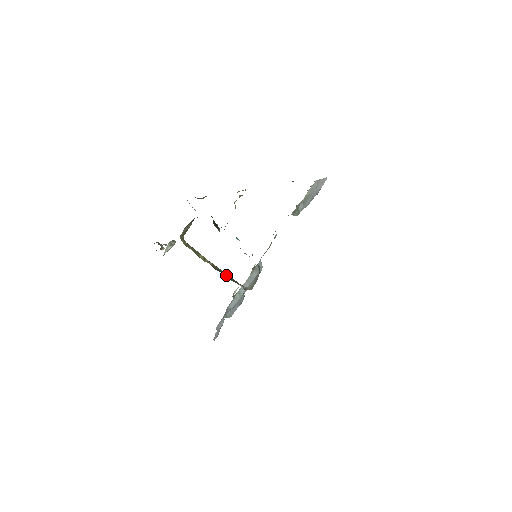
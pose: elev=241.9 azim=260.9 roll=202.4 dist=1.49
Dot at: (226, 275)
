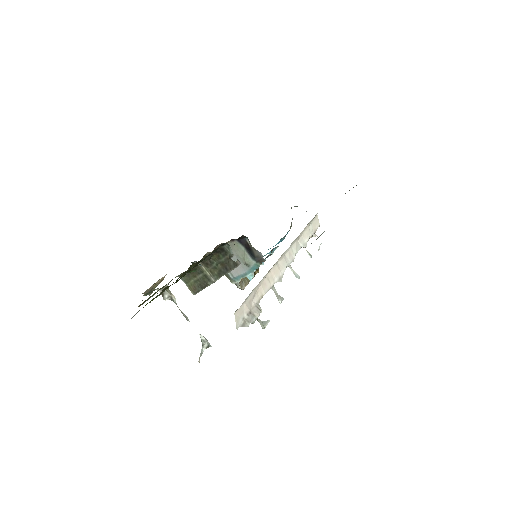
Dot at: (223, 268)
